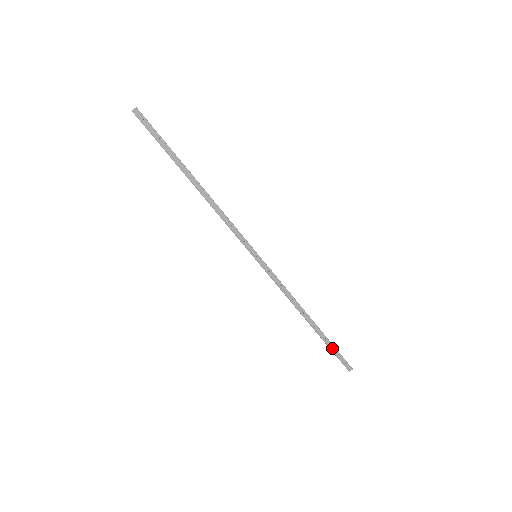
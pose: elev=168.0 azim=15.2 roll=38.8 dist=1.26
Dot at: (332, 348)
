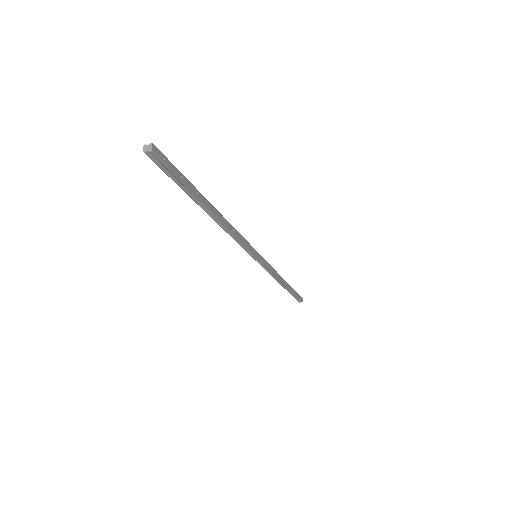
Dot at: (295, 293)
